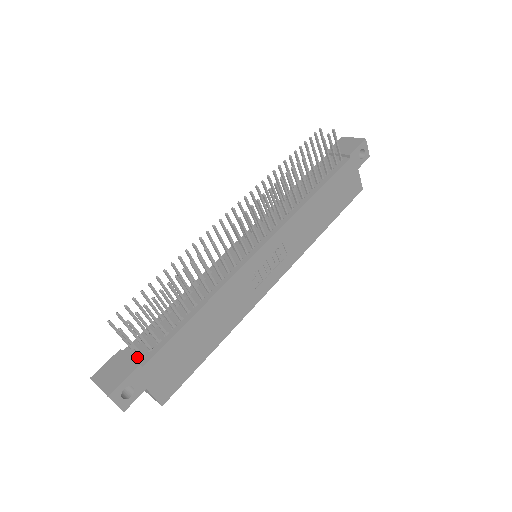
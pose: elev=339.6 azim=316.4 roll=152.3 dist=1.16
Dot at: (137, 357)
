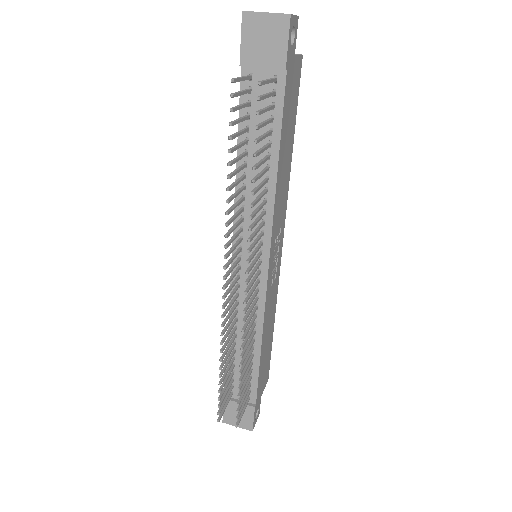
Dot at: occluded
